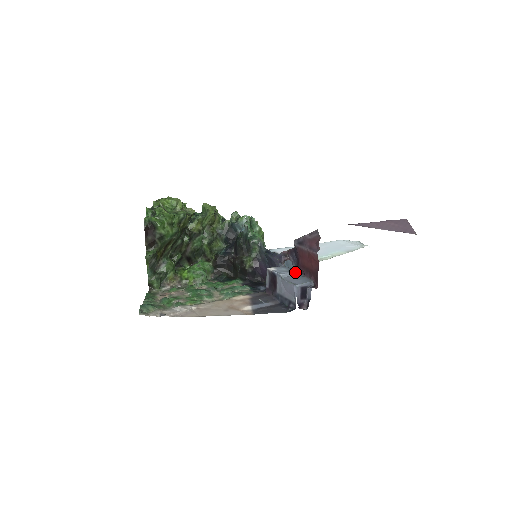
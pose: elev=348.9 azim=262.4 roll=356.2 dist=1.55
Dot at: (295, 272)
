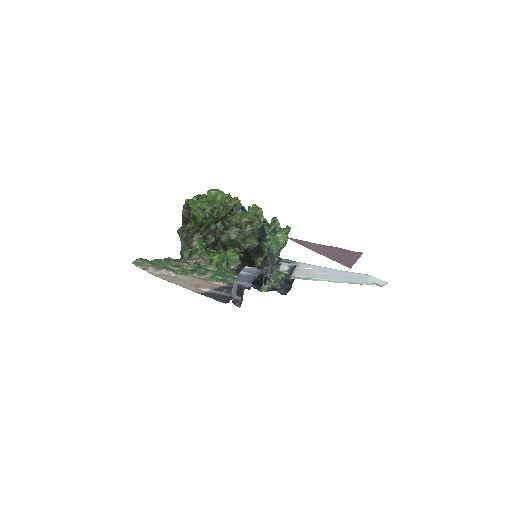
Dot at: (257, 274)
